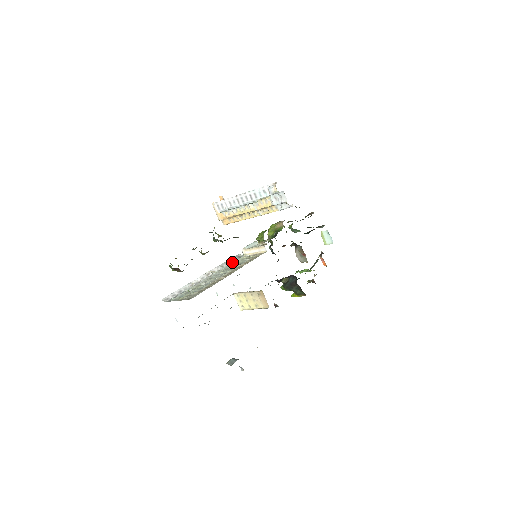
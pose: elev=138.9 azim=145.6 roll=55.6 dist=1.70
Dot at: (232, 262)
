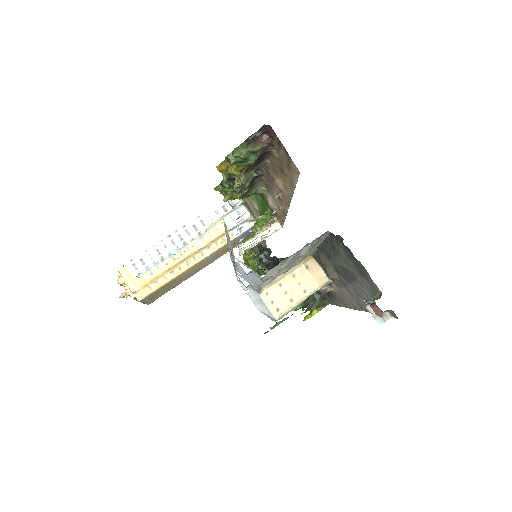
Dot at: occluded
